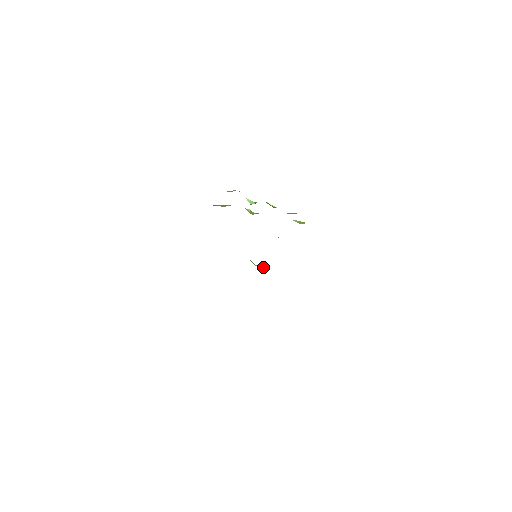
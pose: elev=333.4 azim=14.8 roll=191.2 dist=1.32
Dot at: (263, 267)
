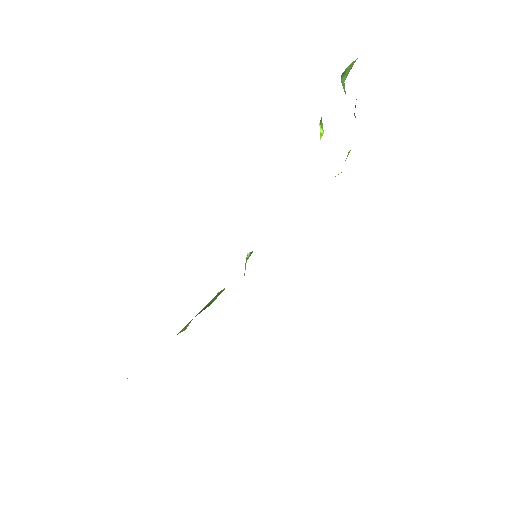
Dot at: occluded
